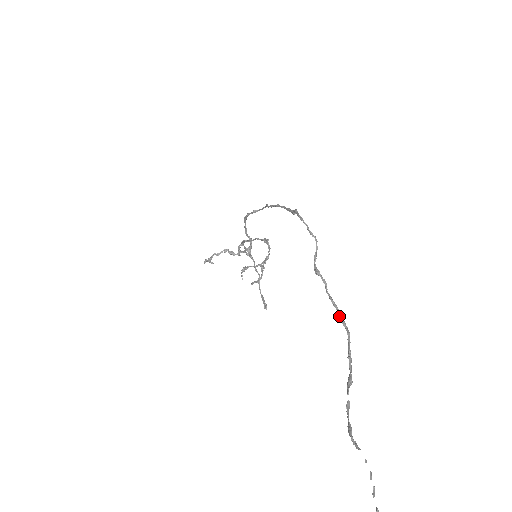
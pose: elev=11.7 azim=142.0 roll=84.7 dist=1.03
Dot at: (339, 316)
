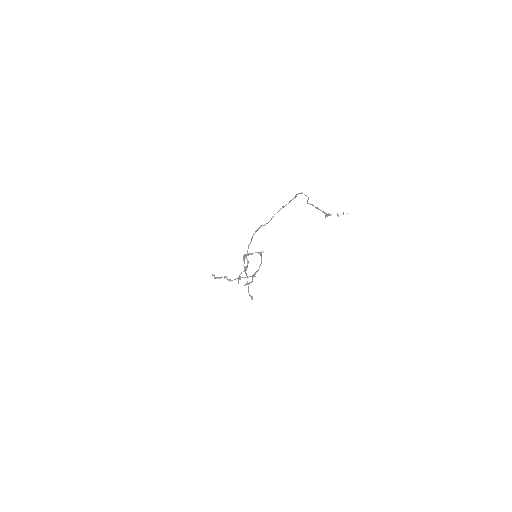
Dot at: occluded
